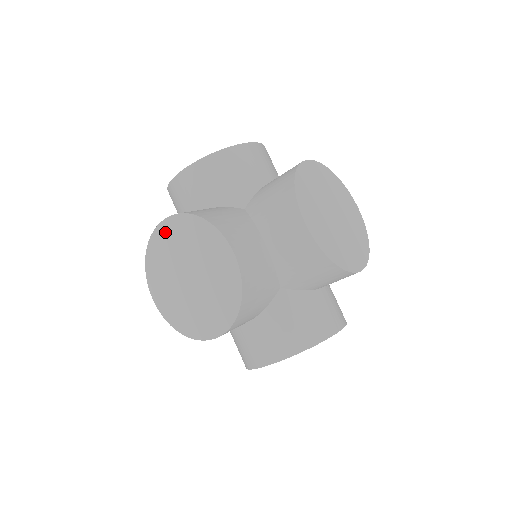
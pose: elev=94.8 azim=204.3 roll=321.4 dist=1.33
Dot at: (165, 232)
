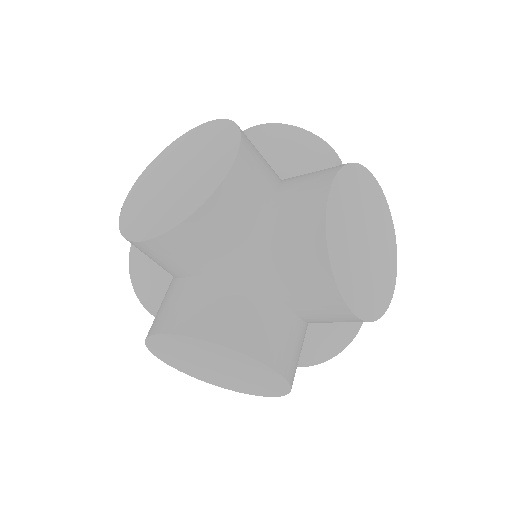
Dot at: (195, 134)
